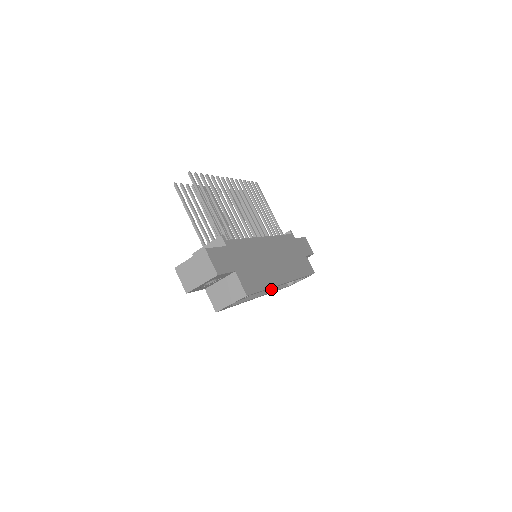
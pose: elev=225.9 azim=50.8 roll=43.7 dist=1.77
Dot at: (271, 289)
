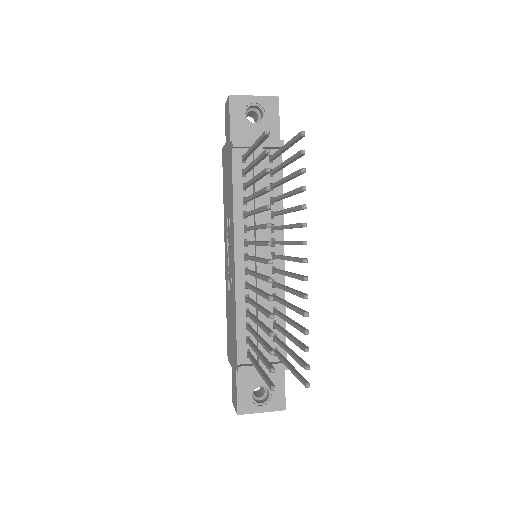
Dot at: occluded
